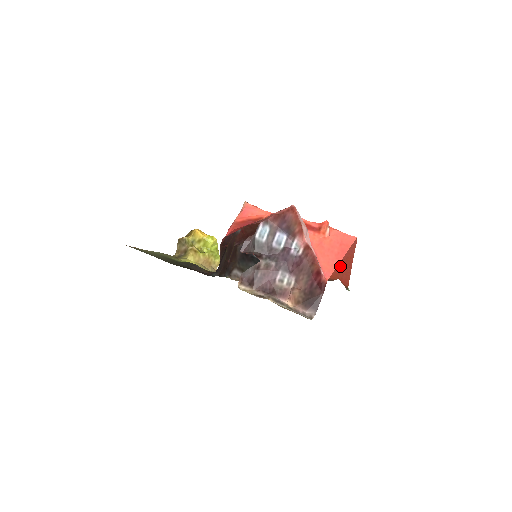
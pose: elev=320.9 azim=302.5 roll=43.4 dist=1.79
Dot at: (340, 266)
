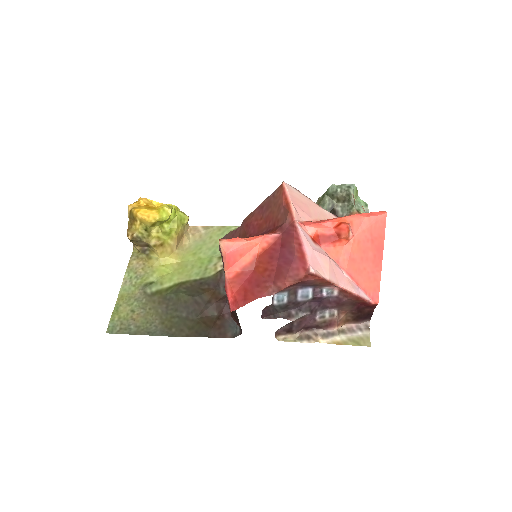
Dot at: occluded
